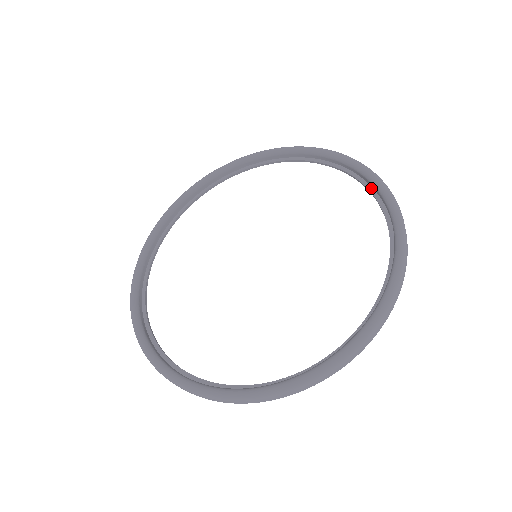
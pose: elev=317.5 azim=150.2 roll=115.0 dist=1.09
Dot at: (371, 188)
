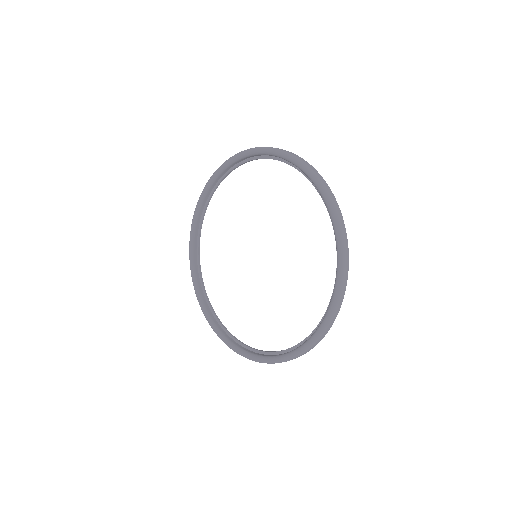
Dot at: (298, 168)
